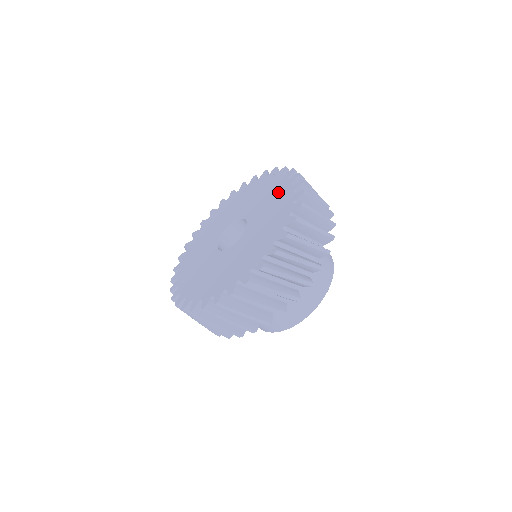
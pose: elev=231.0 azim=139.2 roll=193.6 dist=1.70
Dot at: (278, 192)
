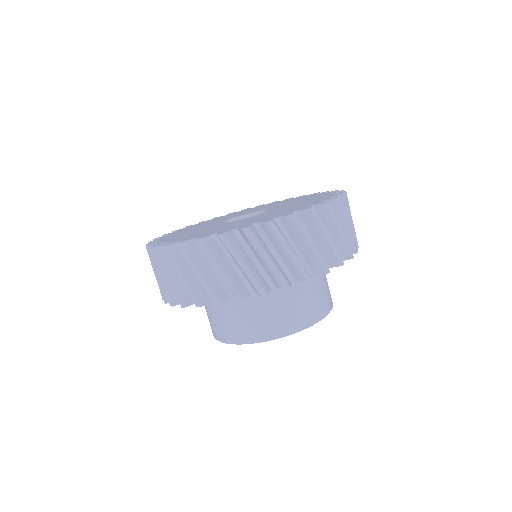
Dot at: occluded
